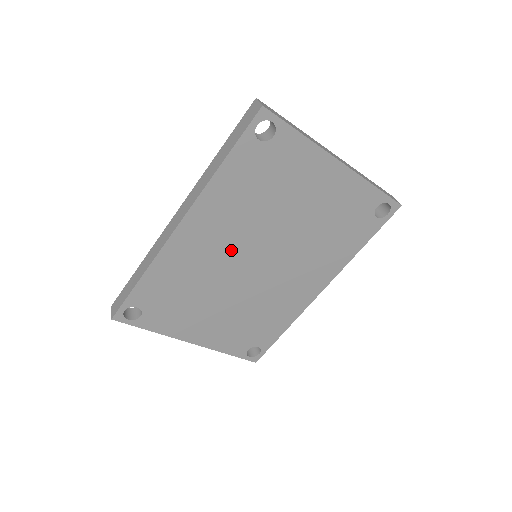
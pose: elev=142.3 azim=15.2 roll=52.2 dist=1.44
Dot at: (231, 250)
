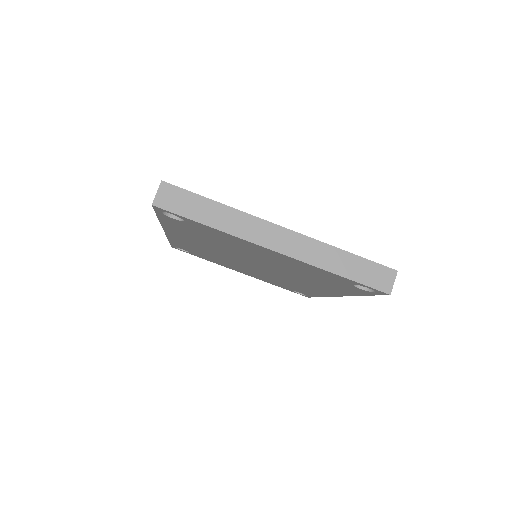
Dot at: (221, 253)
